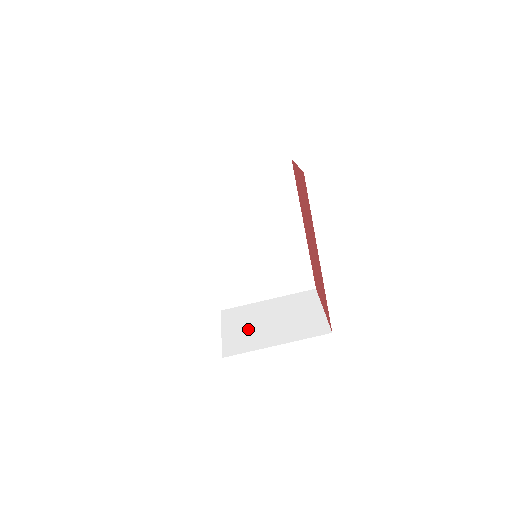
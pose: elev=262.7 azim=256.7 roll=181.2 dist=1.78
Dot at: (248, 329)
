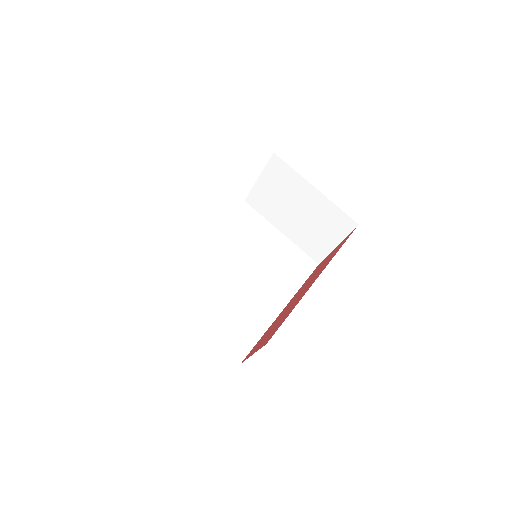
Dot at: occluded
